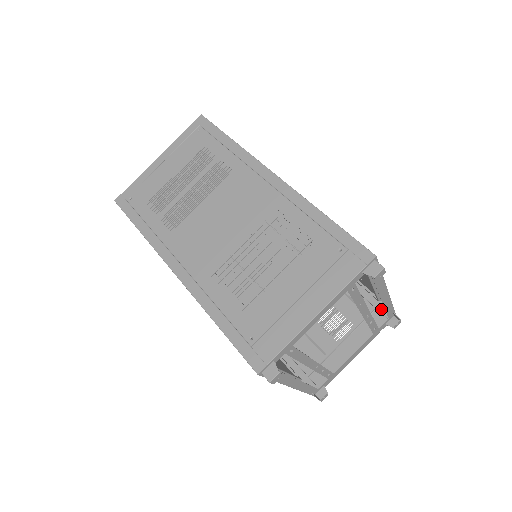
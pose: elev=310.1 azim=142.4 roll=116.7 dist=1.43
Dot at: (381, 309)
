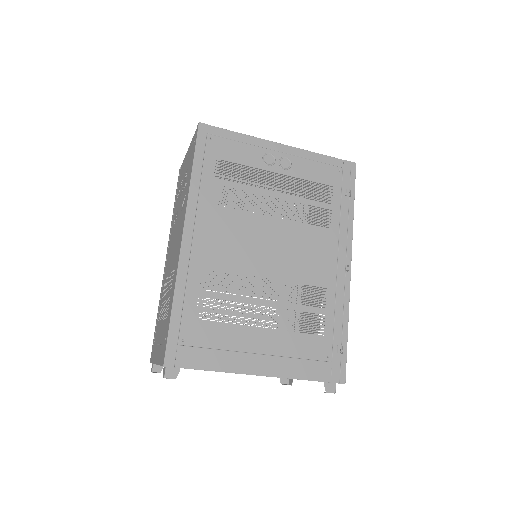
Dot at: occluded
